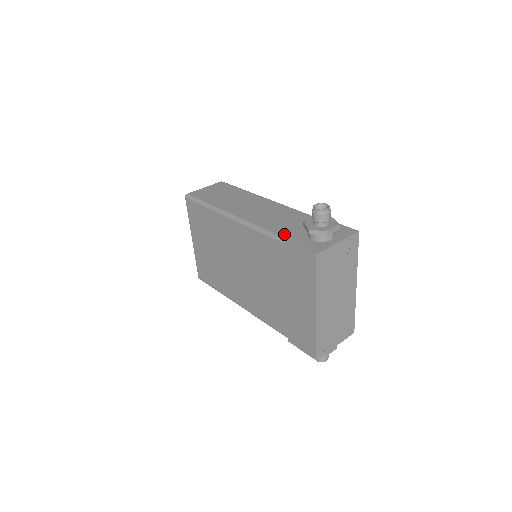
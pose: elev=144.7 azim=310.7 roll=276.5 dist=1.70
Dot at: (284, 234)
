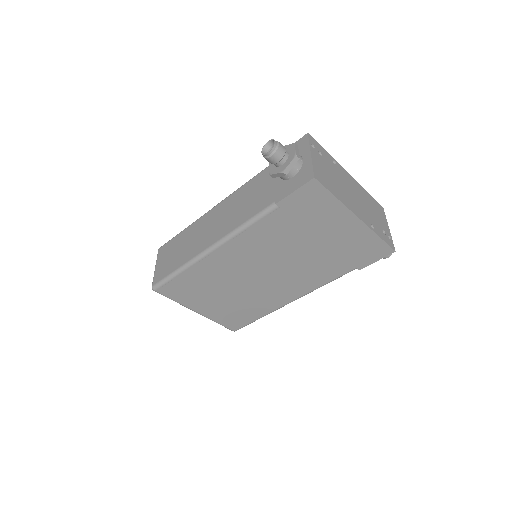
Dot at: (268, 202)
